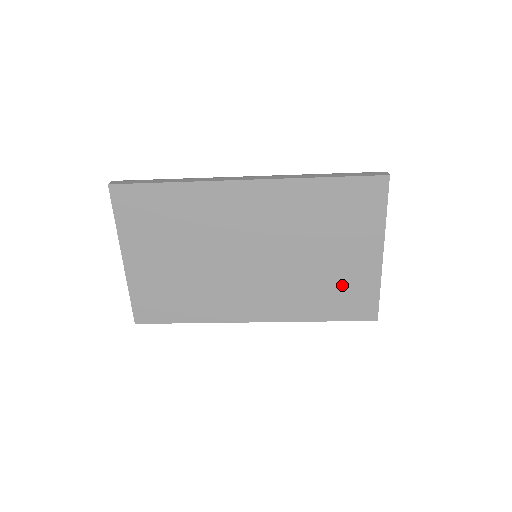
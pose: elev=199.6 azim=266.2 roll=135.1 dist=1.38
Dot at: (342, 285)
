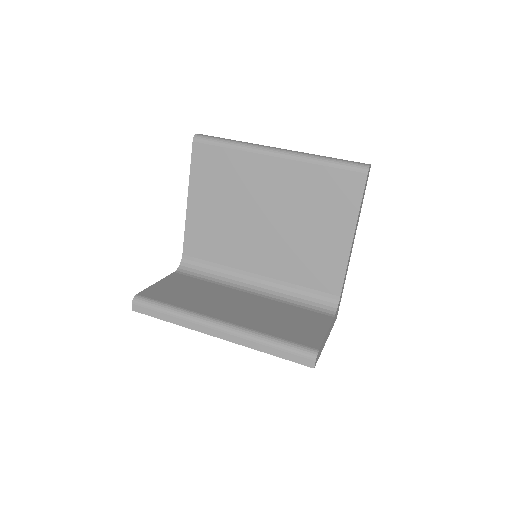
Dot at: occluded
